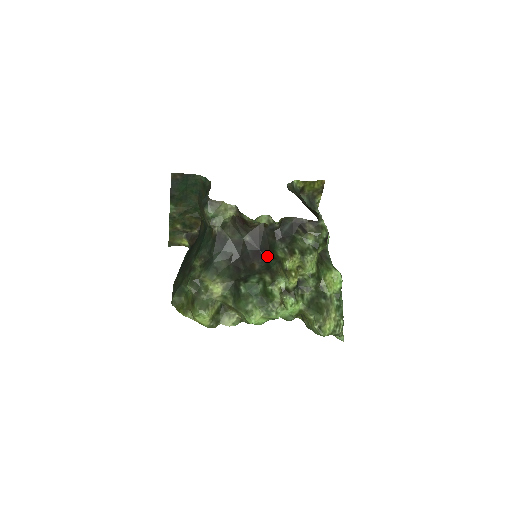
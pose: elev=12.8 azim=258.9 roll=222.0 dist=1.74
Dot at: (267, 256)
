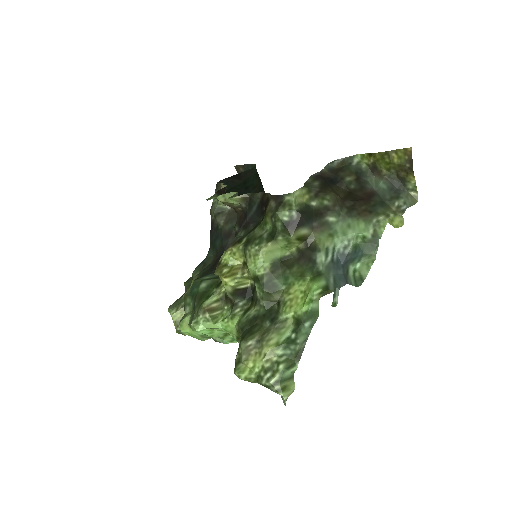
Dot at: occluded
